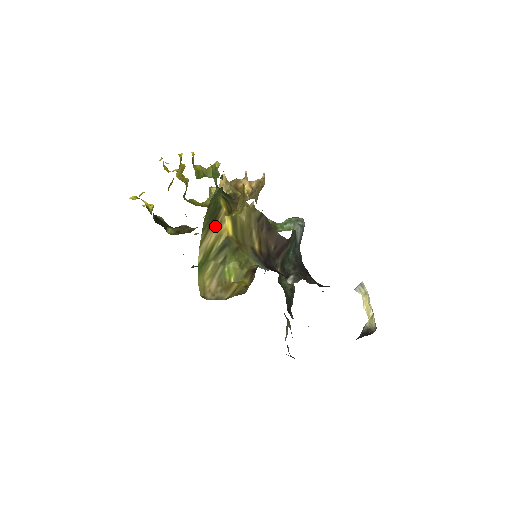
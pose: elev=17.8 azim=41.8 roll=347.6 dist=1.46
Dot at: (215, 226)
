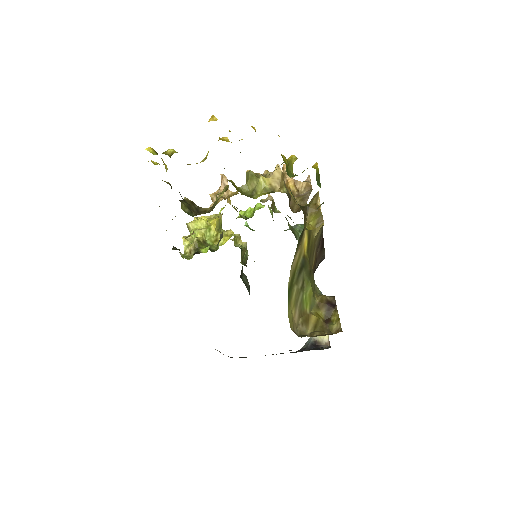
Dot at: (301, 242)
